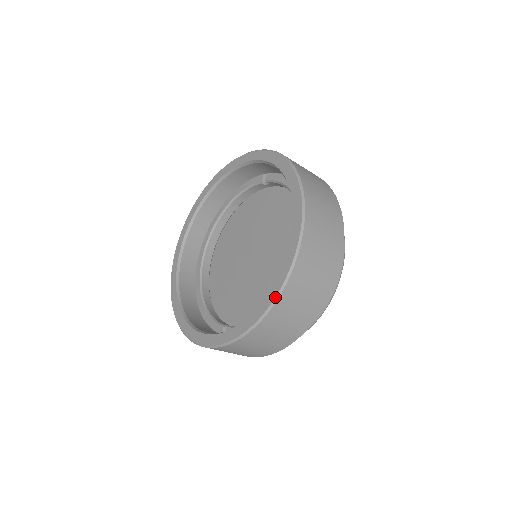
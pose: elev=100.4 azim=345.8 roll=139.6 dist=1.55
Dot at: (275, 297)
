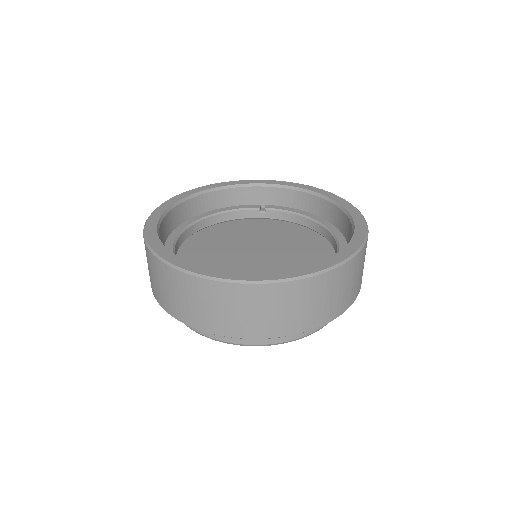
Dot at: (359, 248)
